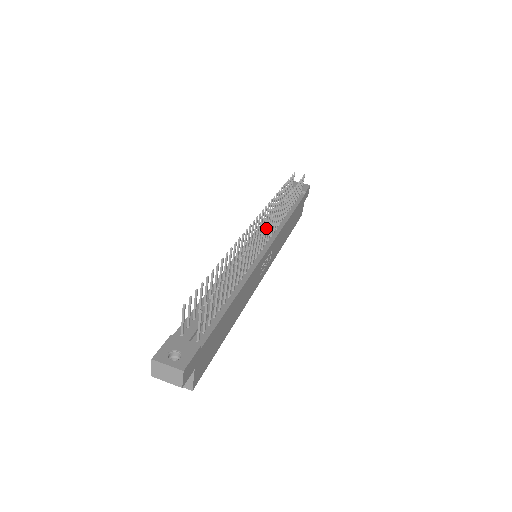
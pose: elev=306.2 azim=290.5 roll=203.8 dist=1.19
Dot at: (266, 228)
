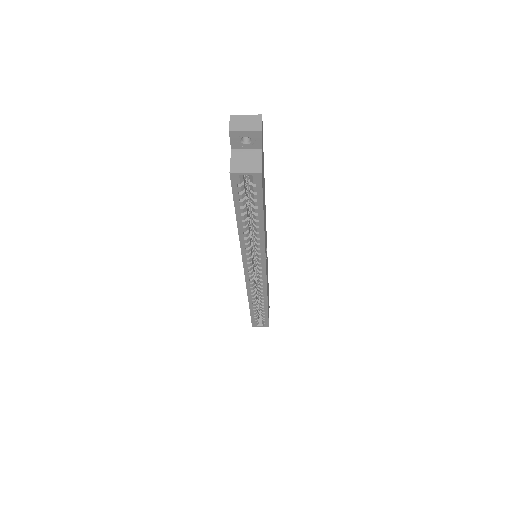
Dot at: occluded
